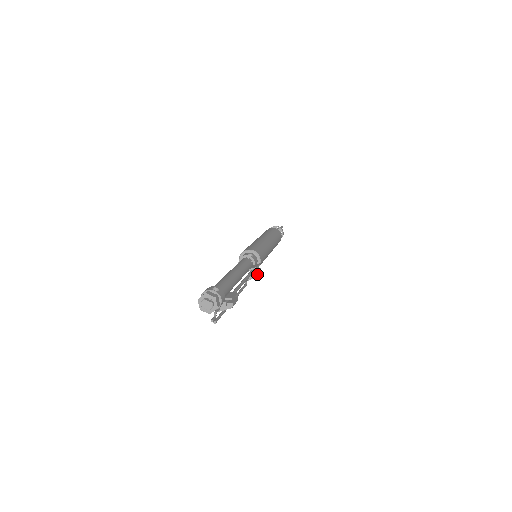
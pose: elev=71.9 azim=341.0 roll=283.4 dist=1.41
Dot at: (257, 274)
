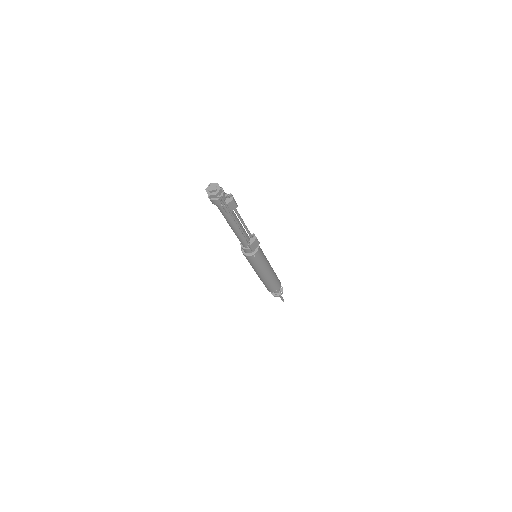
Dot at: (255, 237)
